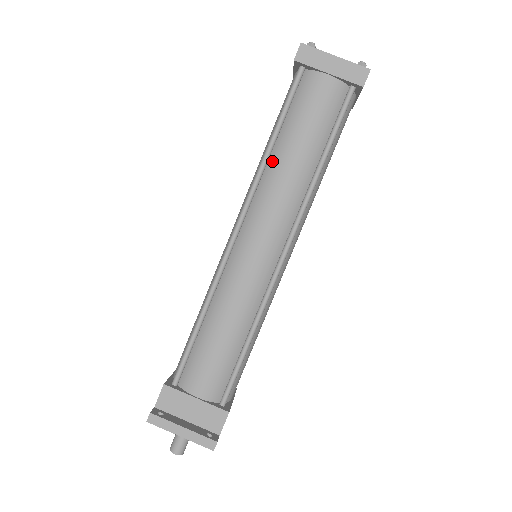
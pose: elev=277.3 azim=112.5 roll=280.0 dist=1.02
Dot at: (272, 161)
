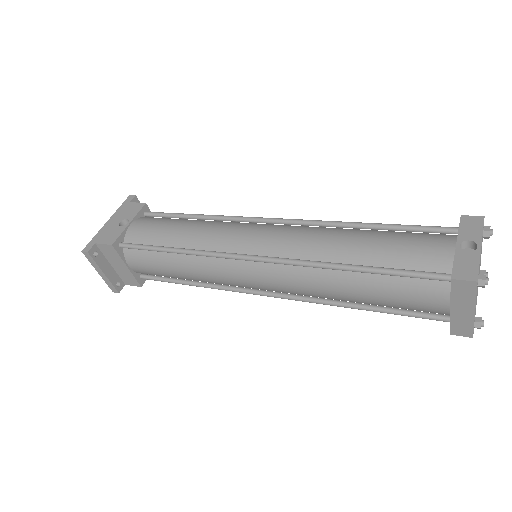
Dot at: (333, 273)
